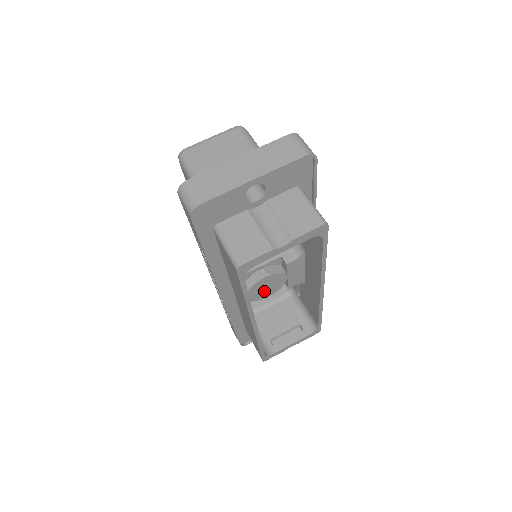
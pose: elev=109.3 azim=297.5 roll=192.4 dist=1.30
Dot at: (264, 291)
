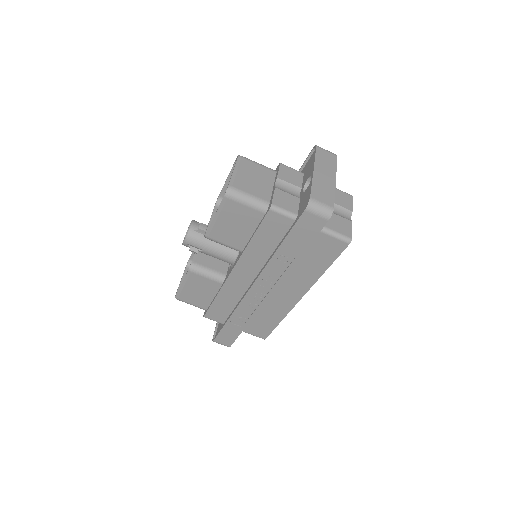
Dot at: occluded
